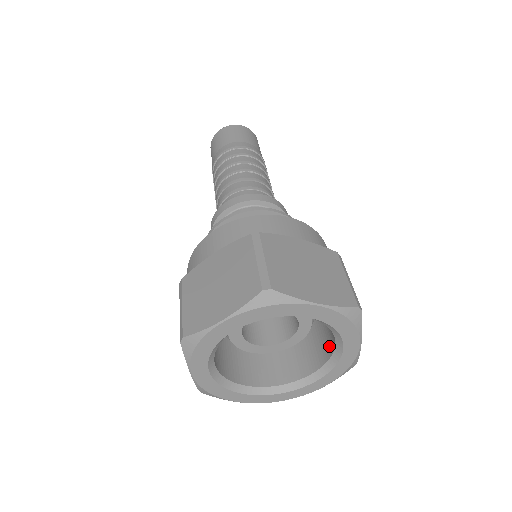
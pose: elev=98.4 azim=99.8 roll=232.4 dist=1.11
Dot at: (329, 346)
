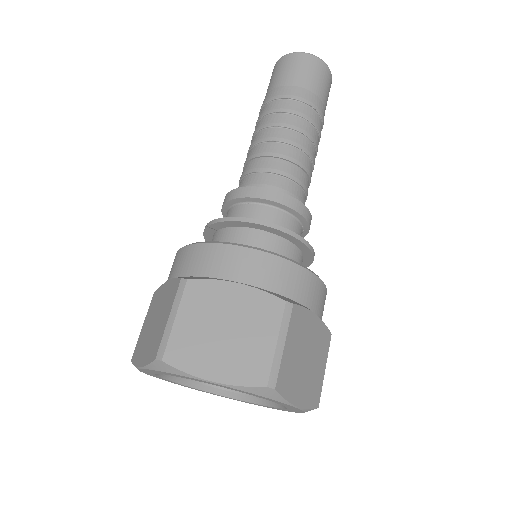
Dot at: occluded
